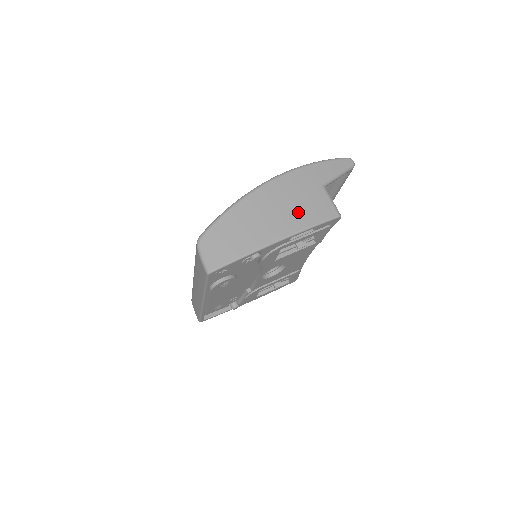
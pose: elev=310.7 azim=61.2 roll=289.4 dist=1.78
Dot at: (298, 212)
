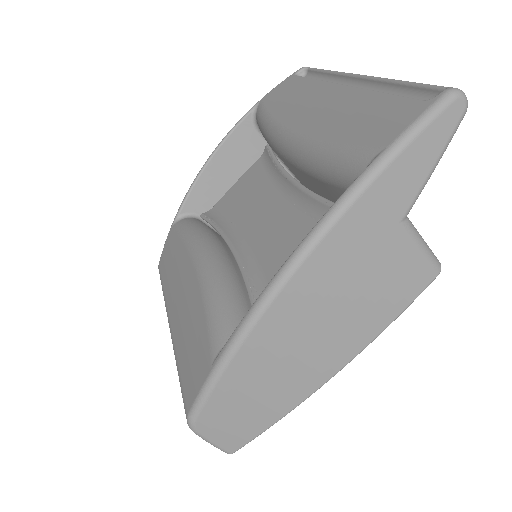
Dot at: (361, 312)
